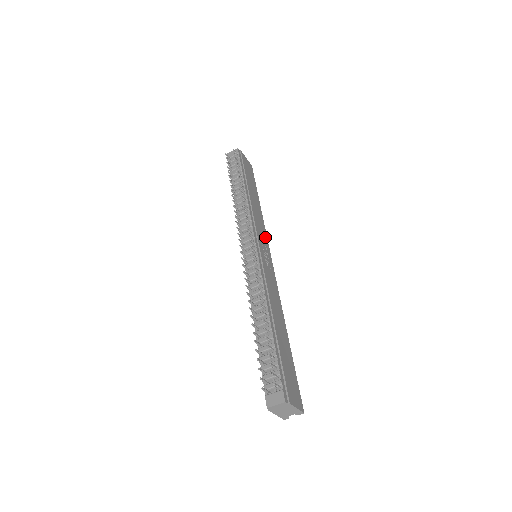
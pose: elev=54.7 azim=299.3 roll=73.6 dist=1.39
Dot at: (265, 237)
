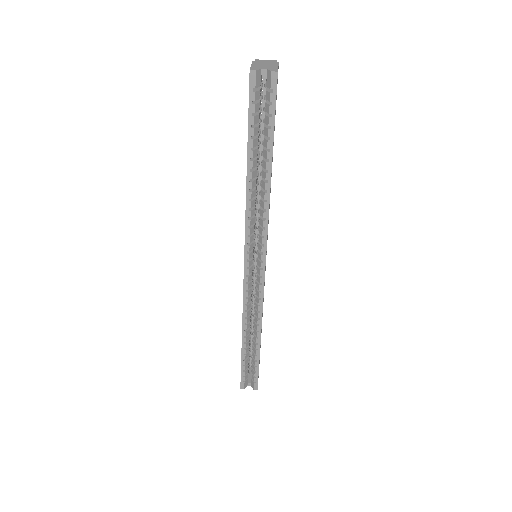
Dot at: occluded
